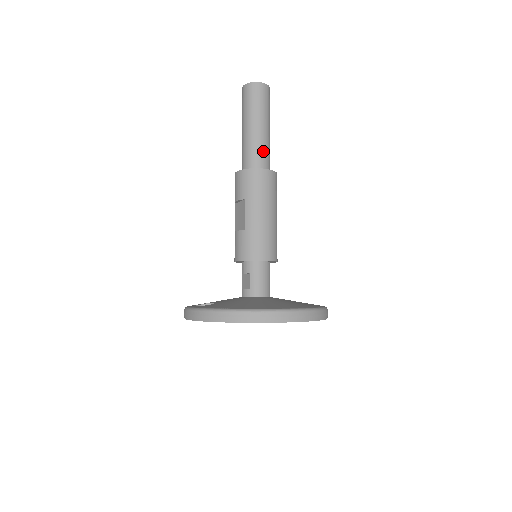
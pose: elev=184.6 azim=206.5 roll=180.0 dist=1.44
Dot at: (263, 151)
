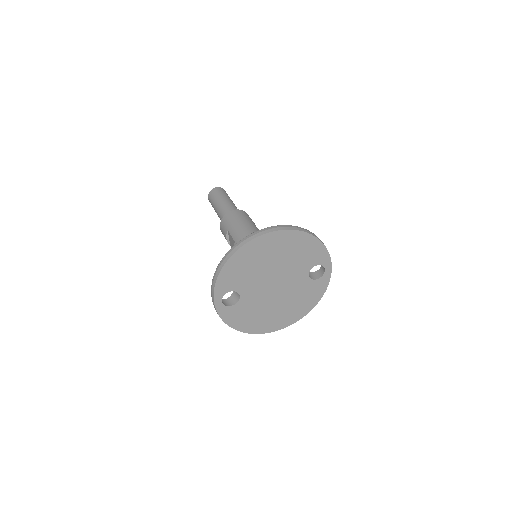
Dot at: (230, 208)
